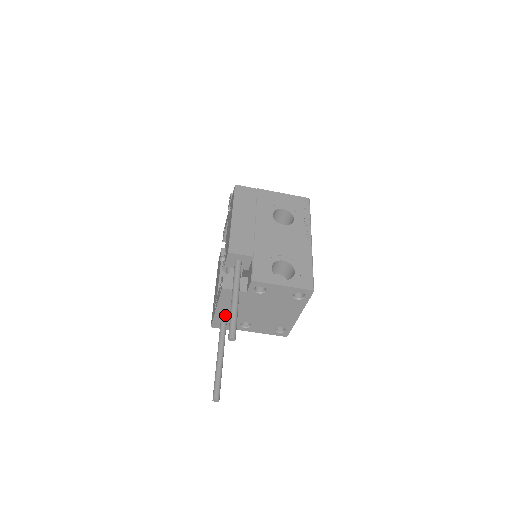
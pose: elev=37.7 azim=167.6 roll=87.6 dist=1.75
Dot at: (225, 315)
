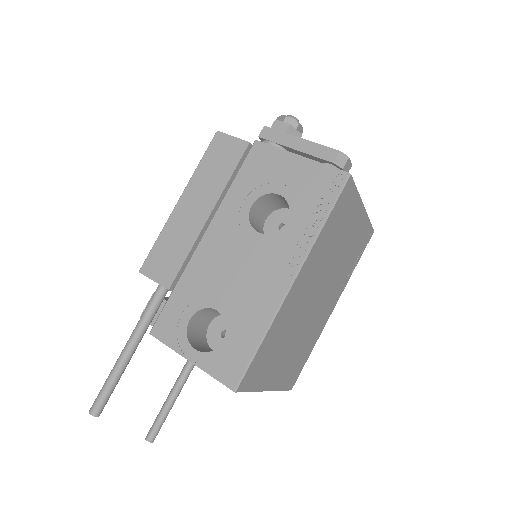
Dot at: occluded
